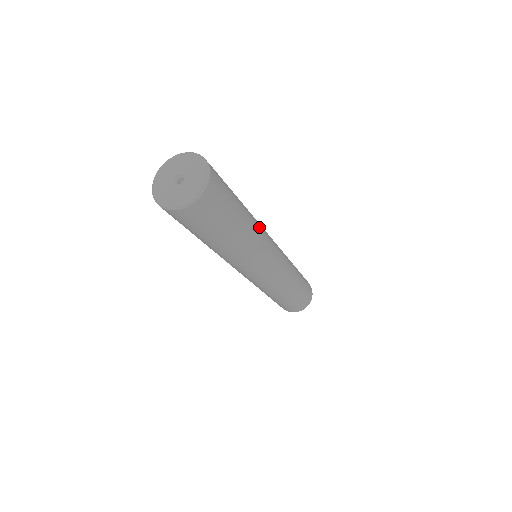
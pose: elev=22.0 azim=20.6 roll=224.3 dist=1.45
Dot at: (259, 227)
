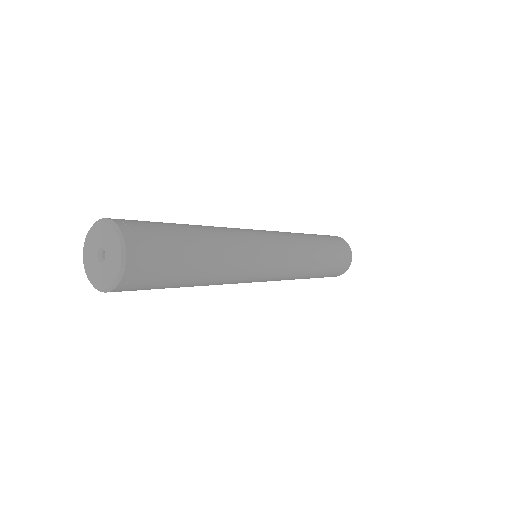
Dot at: (237, 256)
